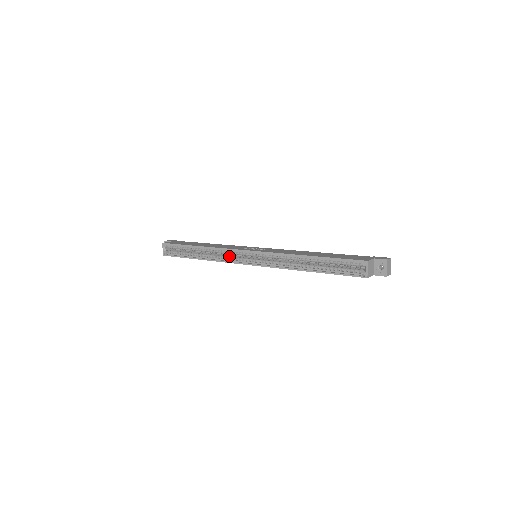
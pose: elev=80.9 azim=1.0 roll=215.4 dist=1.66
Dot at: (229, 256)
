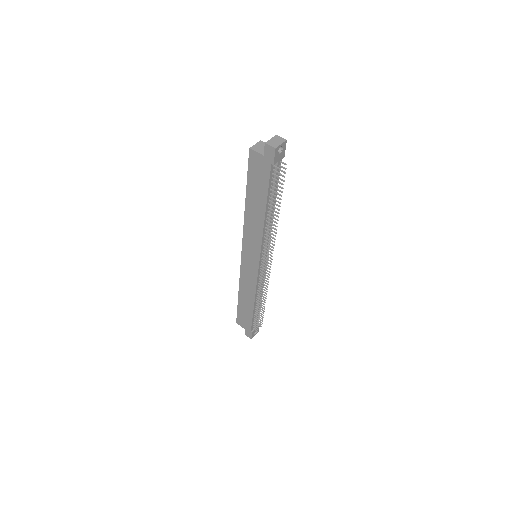
Dot at: occluded
